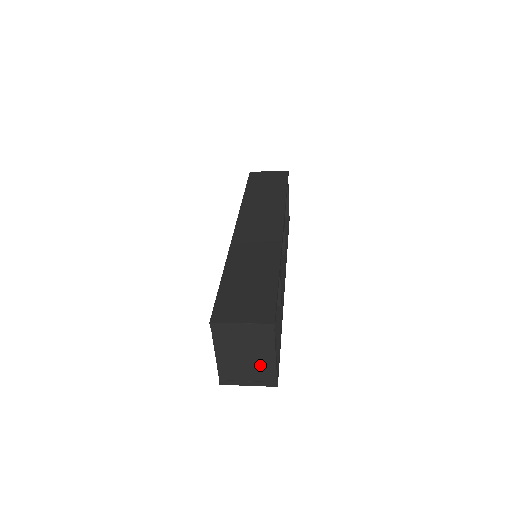
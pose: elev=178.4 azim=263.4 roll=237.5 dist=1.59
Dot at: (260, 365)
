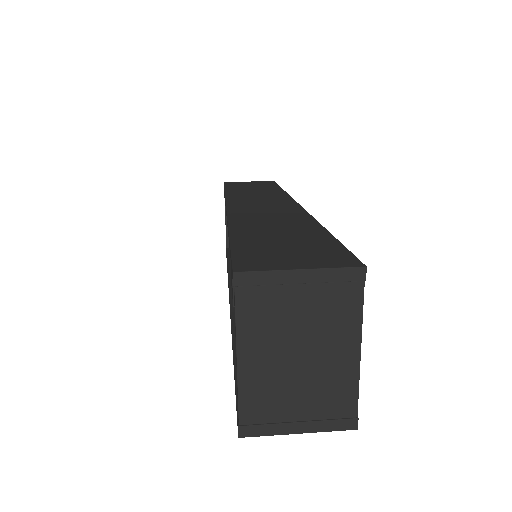
Dot at: (327, 377)
